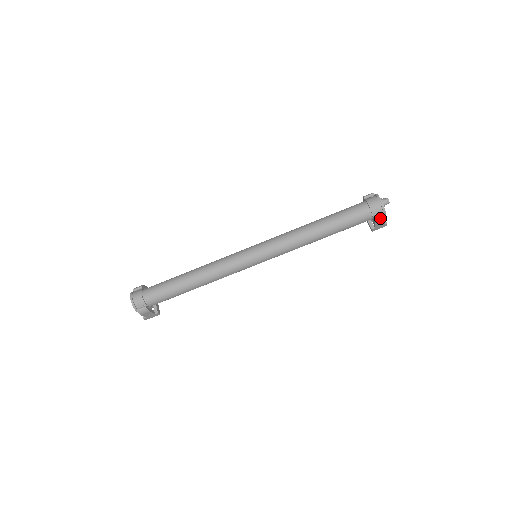
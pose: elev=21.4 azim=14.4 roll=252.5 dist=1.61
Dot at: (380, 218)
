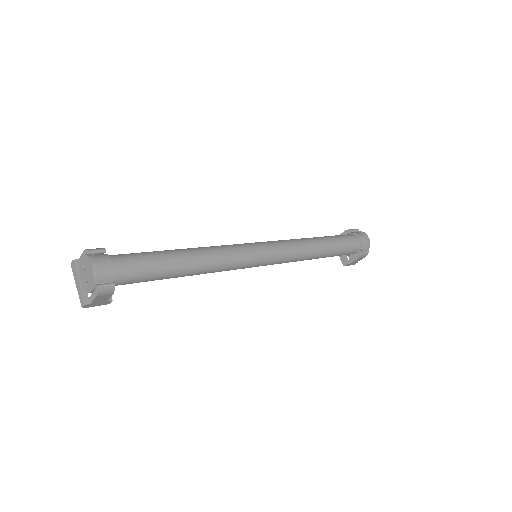
Dot at: (364, 255)
